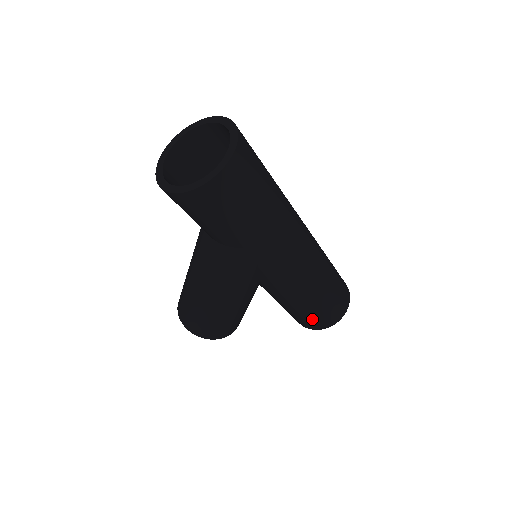
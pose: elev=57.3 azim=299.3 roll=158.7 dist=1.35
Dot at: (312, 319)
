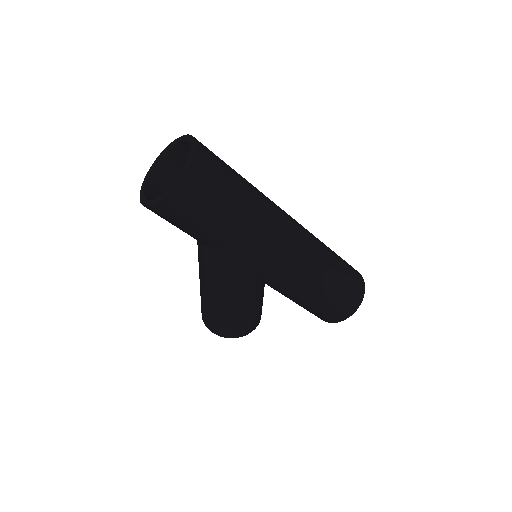
Dot at: (325, 312)
